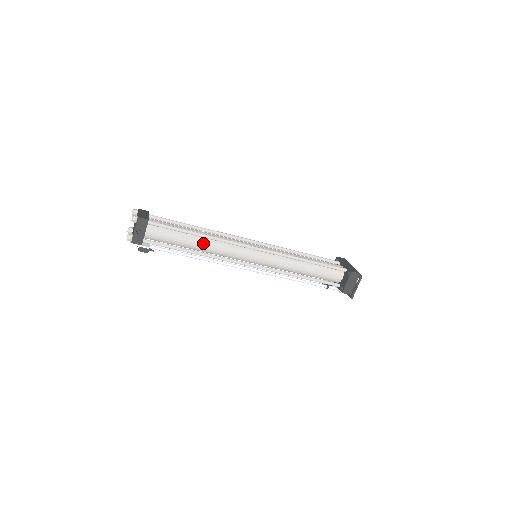
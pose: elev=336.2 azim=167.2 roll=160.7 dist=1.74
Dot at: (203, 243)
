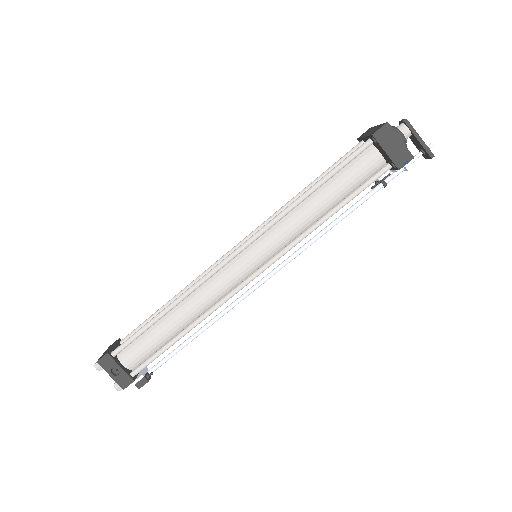
Dot at: (182, 312)
